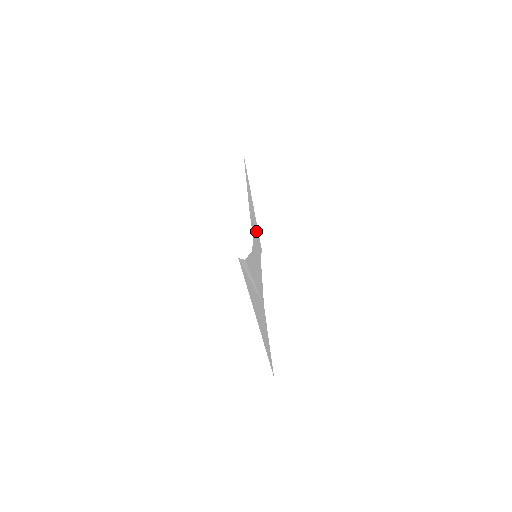
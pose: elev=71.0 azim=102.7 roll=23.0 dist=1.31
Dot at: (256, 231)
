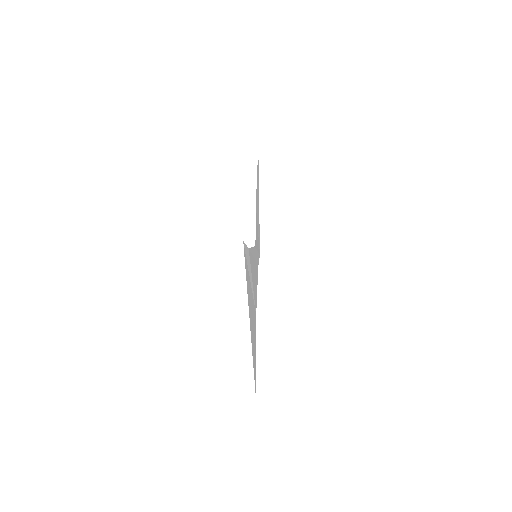
Dot at: (258, 232)
